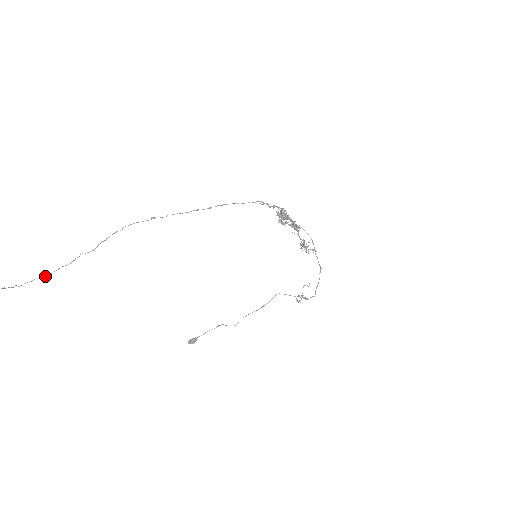
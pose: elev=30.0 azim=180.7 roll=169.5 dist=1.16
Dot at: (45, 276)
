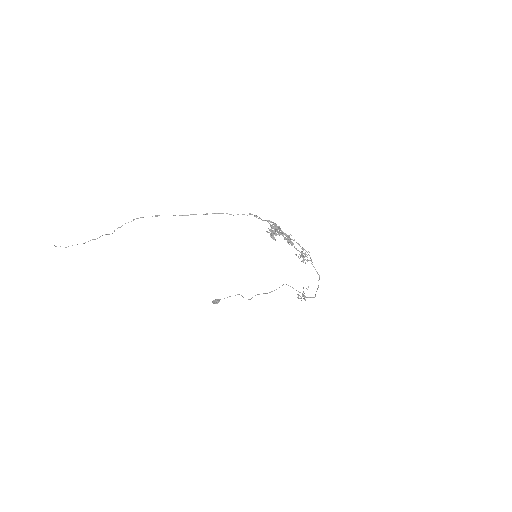
Dot at: occluded
